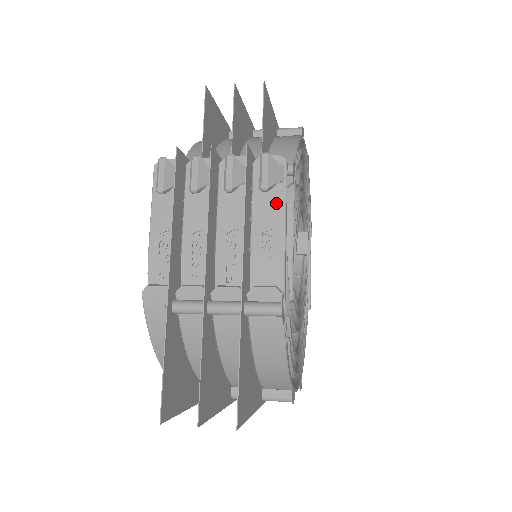
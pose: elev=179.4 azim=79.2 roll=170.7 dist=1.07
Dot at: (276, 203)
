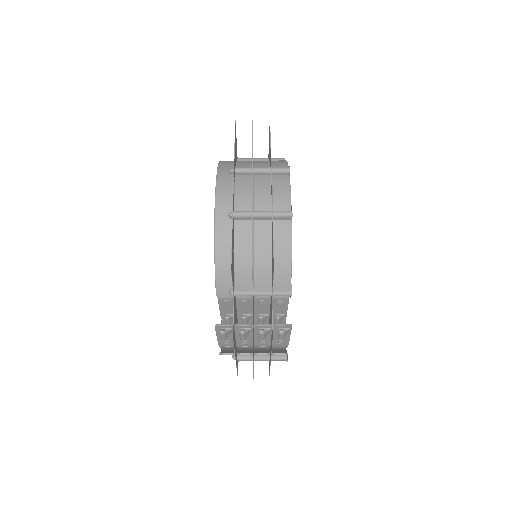
Dot at: occluded
